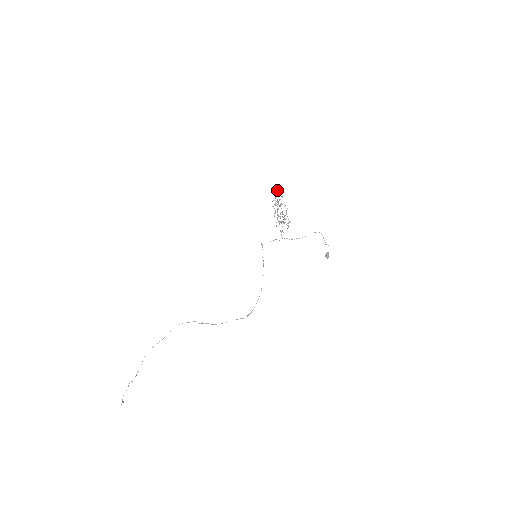
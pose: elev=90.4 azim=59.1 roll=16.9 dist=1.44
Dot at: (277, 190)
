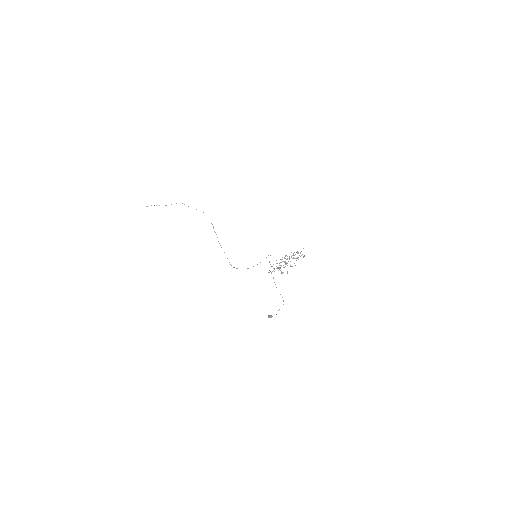
Dot at: occluded
